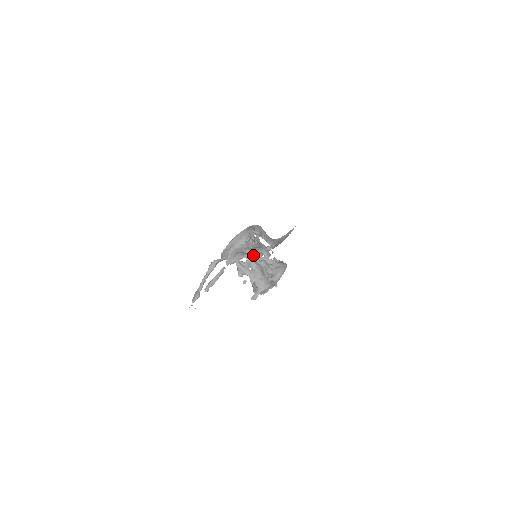
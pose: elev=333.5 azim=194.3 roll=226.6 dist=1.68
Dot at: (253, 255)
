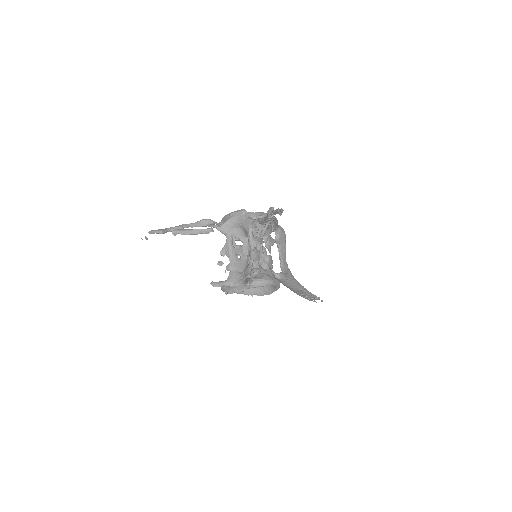
Dot at: (252, 238)
